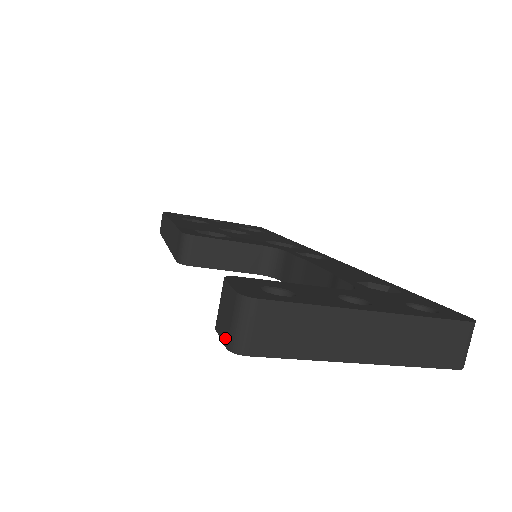
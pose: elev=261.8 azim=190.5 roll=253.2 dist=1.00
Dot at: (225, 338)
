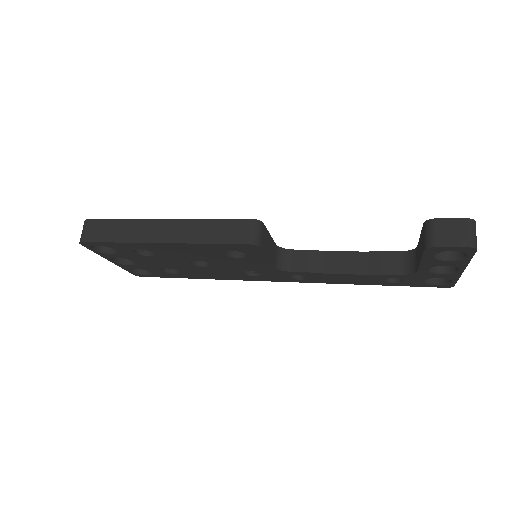
Dot at: (464, 243)
